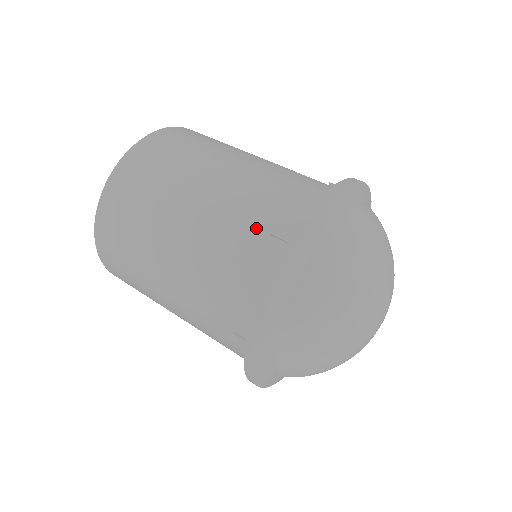
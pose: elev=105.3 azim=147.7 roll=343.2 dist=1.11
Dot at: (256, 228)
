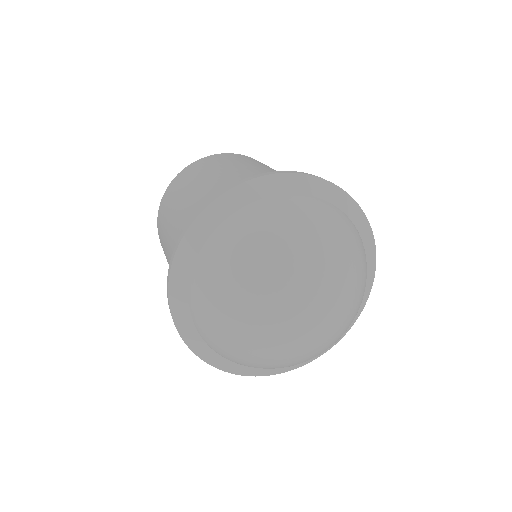
Dot at: occluded
